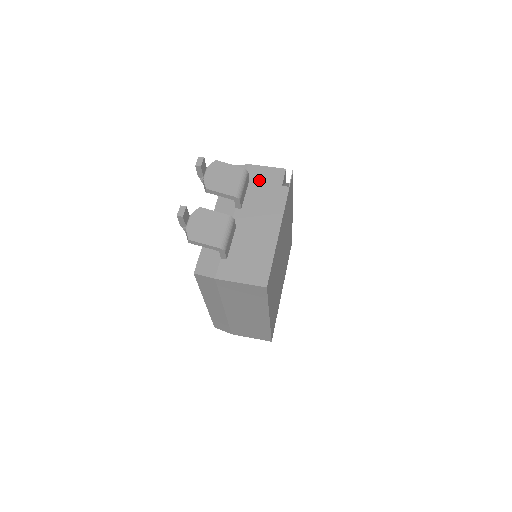
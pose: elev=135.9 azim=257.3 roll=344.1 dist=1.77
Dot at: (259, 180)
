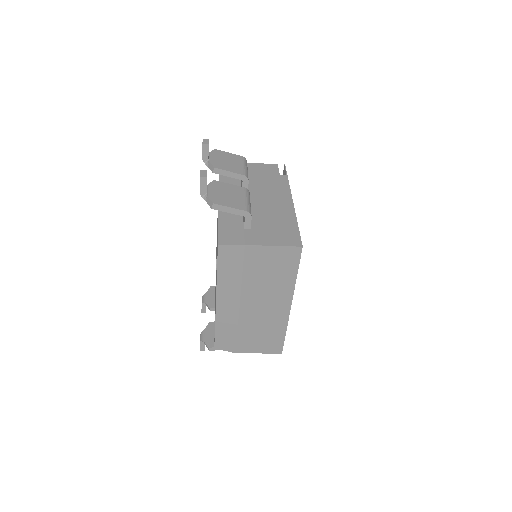
Dot at: (256, 172)
